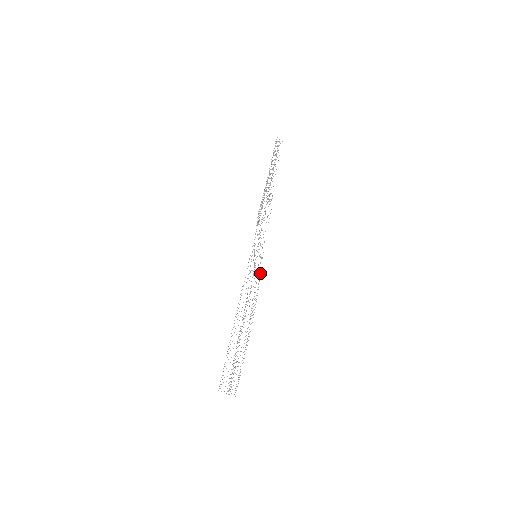
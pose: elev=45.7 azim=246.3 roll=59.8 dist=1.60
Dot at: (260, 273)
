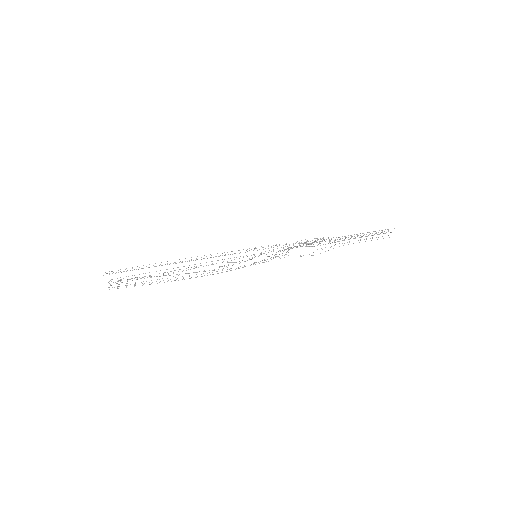
Dot at: occluded
